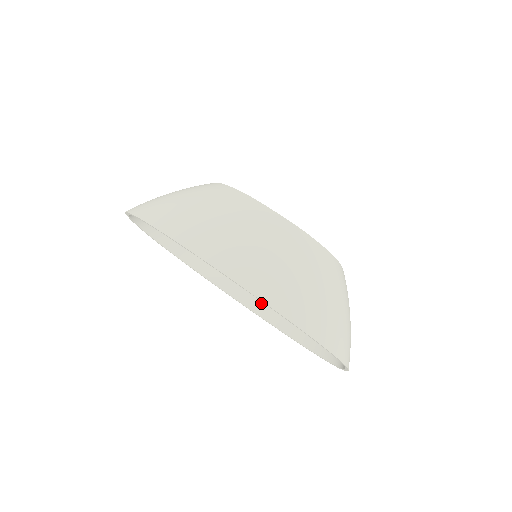
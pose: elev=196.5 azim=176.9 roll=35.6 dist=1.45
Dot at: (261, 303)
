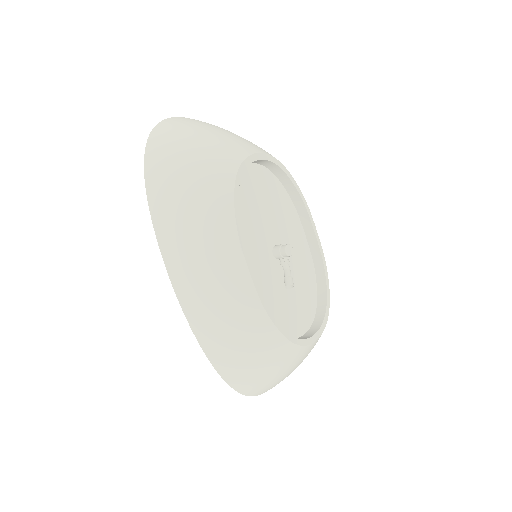
Dot at: occluded
